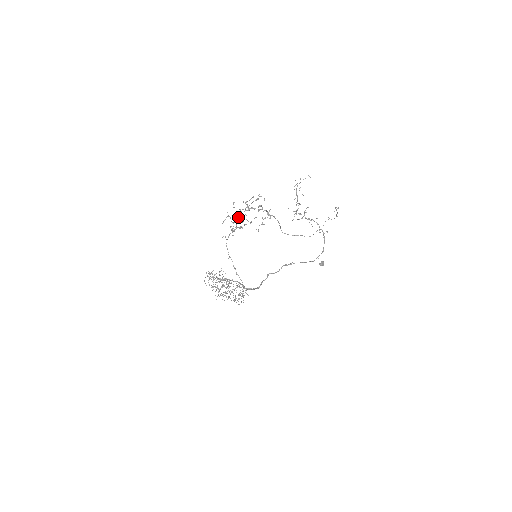
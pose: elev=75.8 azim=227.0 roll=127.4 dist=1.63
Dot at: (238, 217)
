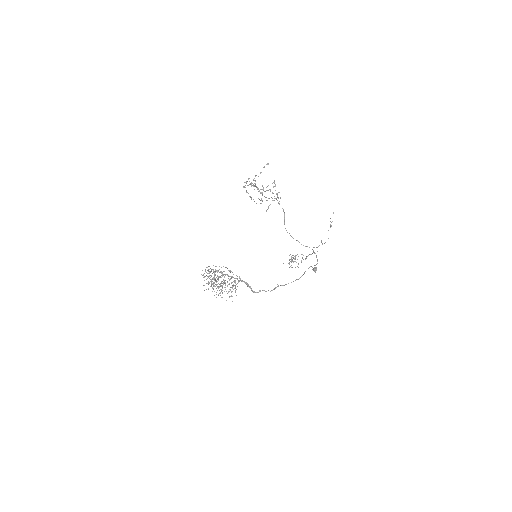
Dot at: (256, 186)
